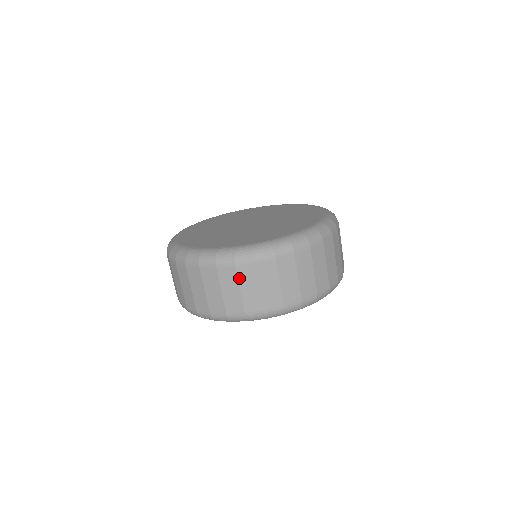
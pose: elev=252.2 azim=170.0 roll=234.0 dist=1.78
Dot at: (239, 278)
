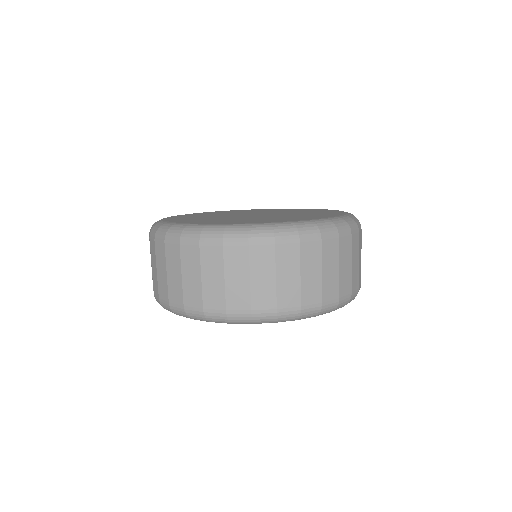
Dot at: (301, 259)
